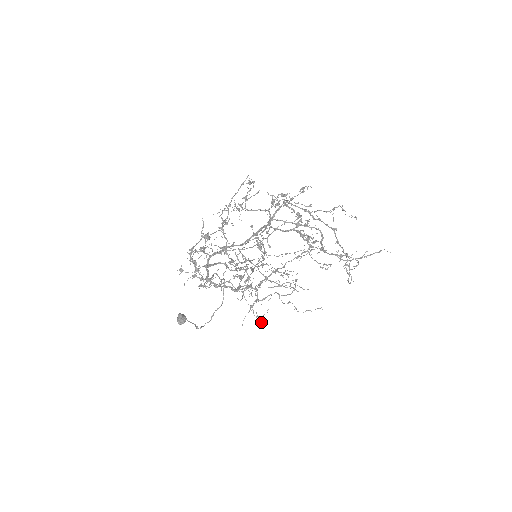
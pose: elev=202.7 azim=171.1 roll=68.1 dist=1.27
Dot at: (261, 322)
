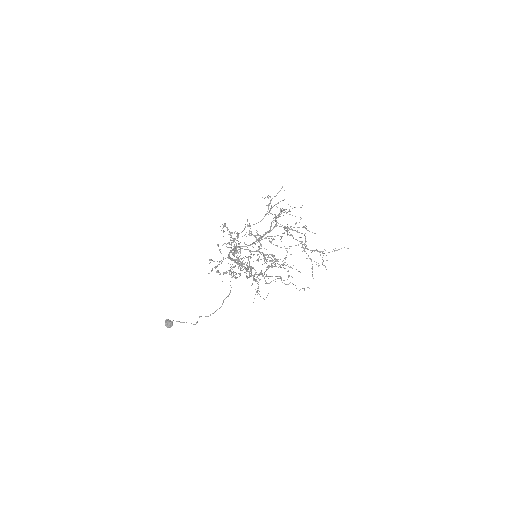
Dot at: occluded
